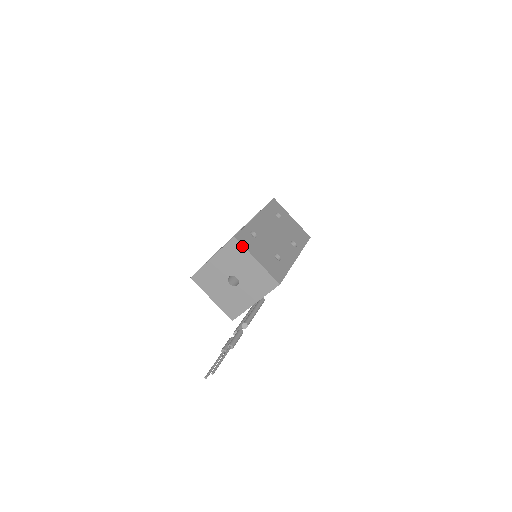
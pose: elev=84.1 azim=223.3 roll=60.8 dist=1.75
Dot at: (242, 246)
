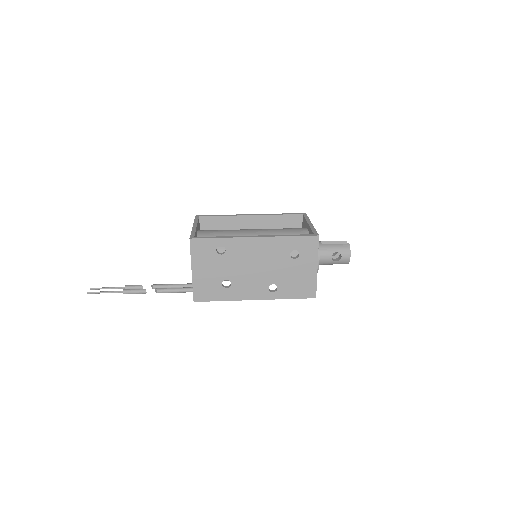
Dot at: (190, 250)
